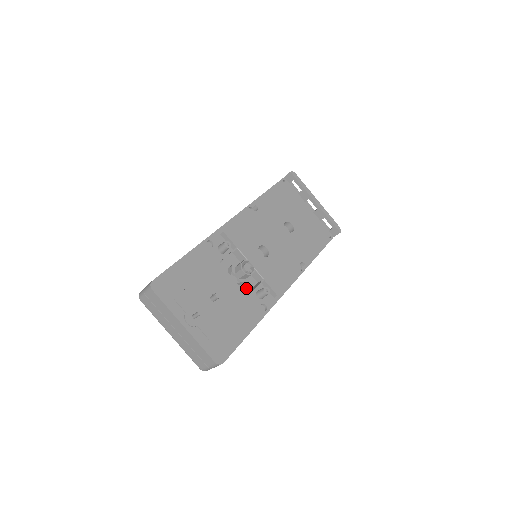
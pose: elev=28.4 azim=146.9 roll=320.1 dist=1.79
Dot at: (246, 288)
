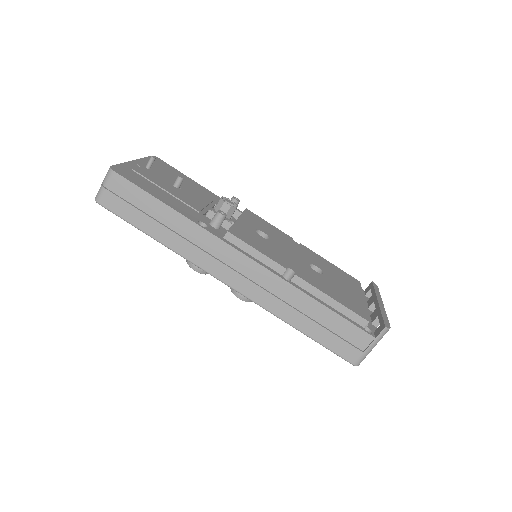
Dot at: occluded
